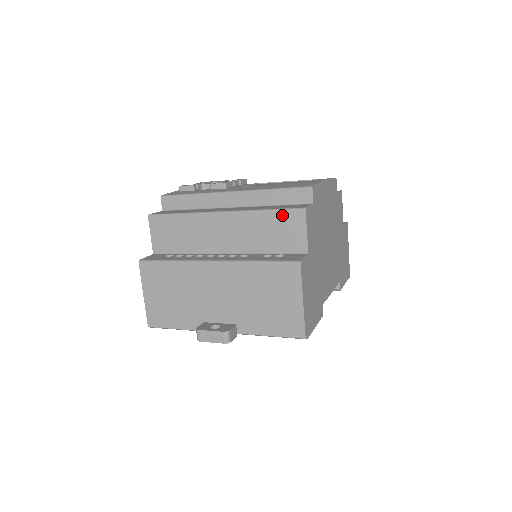
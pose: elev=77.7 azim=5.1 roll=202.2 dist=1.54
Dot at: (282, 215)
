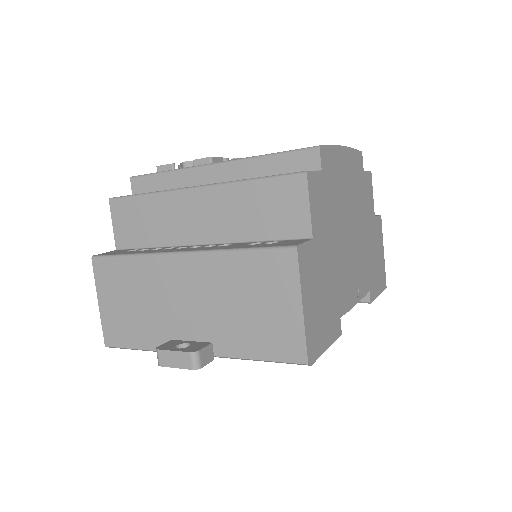
Dot at: (274, 184)
